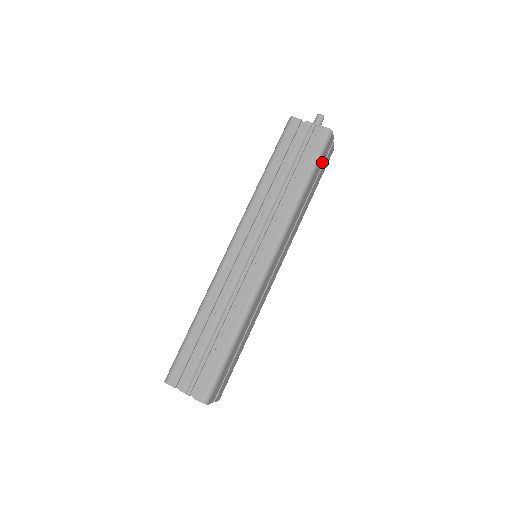
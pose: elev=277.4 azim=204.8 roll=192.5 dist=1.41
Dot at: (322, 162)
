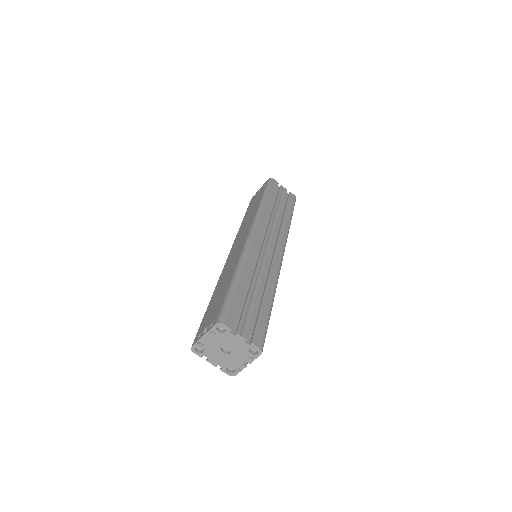
Dot at: occluded
